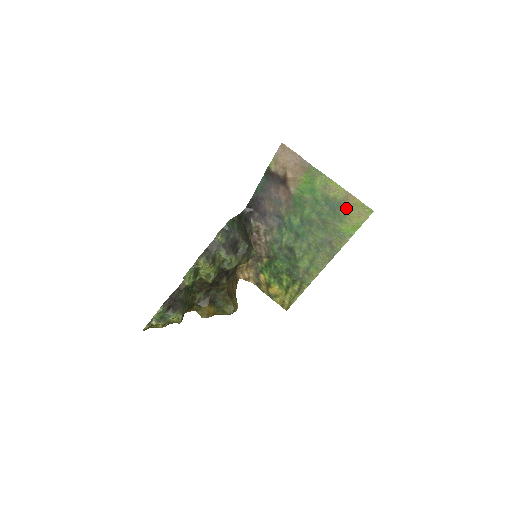
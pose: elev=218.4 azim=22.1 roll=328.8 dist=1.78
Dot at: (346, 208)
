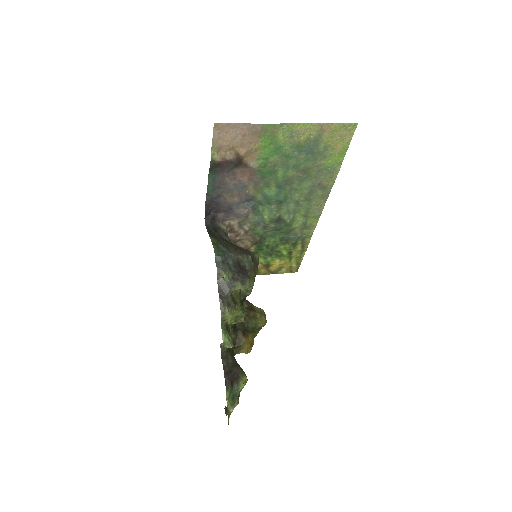
Dot at: (325, 141)
